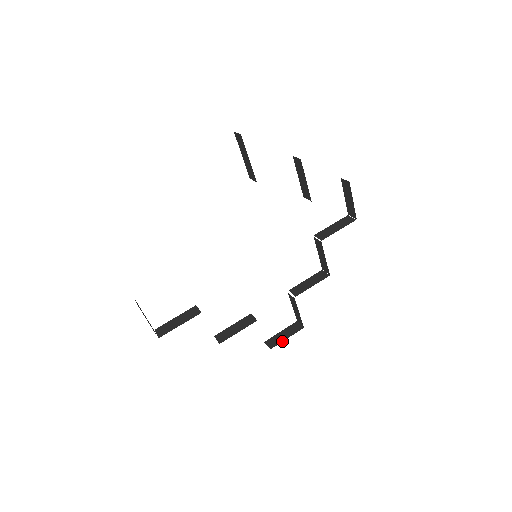
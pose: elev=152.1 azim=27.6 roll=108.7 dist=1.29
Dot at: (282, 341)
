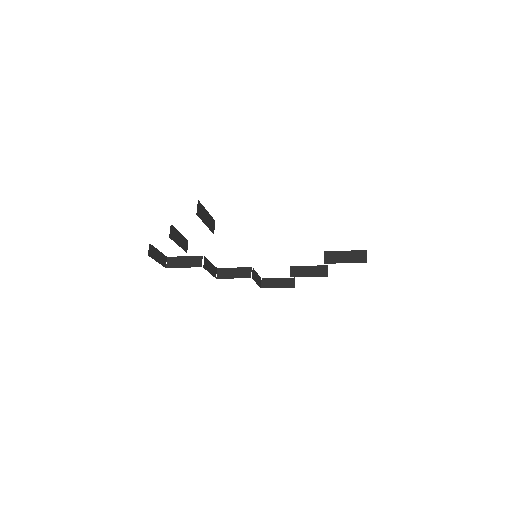
Dot at: occluded
